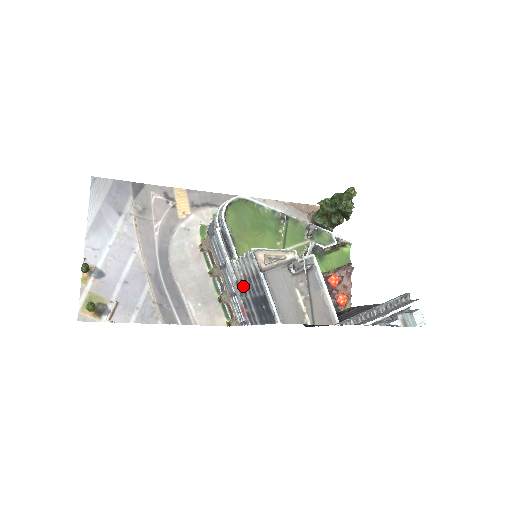
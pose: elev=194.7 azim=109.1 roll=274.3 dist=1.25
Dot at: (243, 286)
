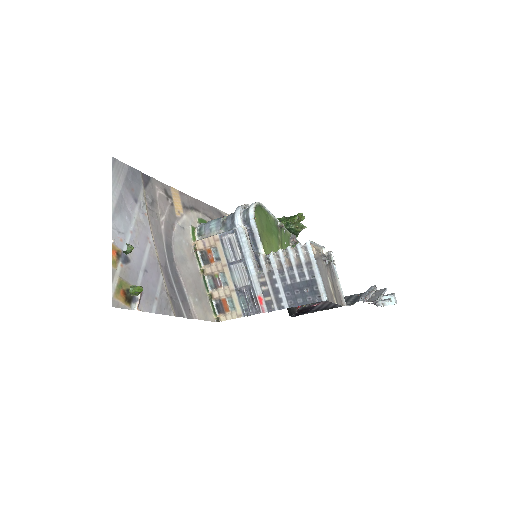
Dot at: (273, 276)
